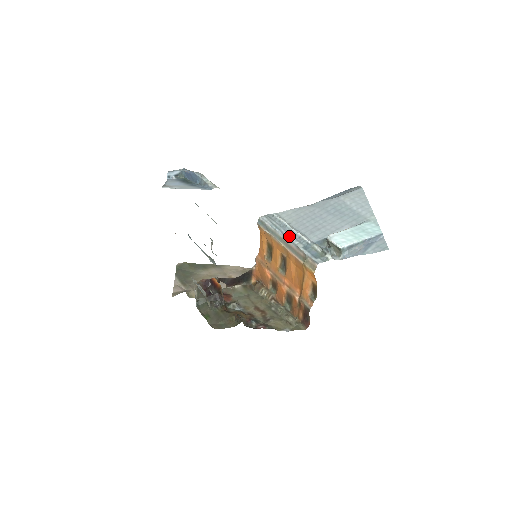
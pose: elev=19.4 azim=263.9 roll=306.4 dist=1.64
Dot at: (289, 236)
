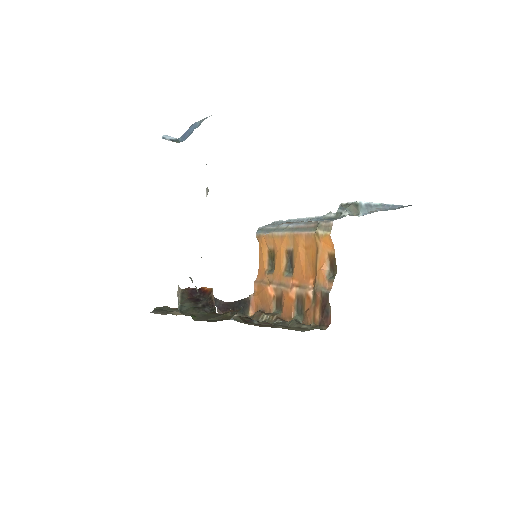
Dot at: (295, 222)
